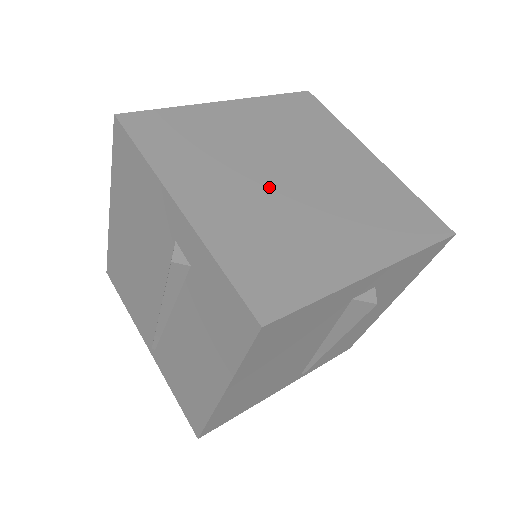
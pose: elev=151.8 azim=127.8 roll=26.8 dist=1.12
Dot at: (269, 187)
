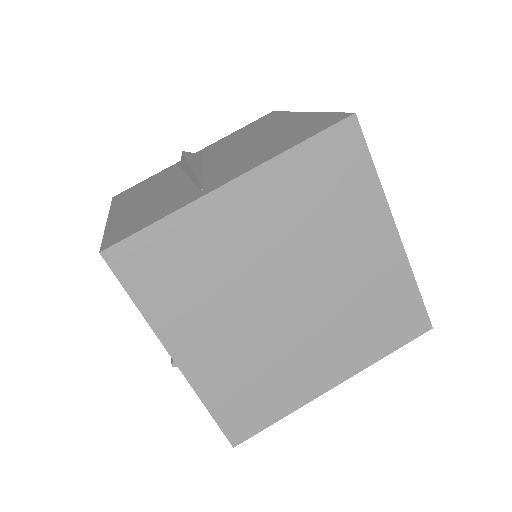
Dot at: (262, 317)
